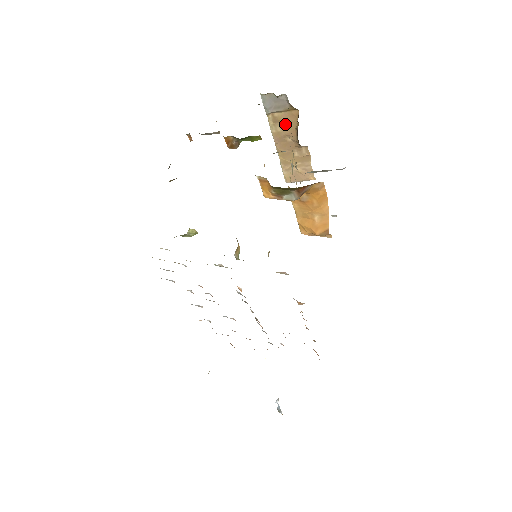
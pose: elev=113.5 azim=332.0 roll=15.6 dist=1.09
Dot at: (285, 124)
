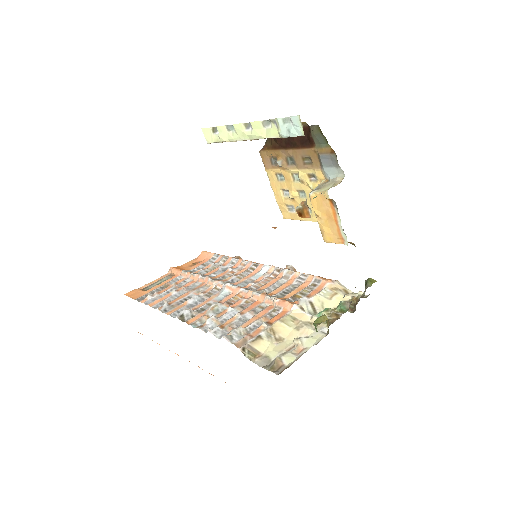
Dot at: occluded
